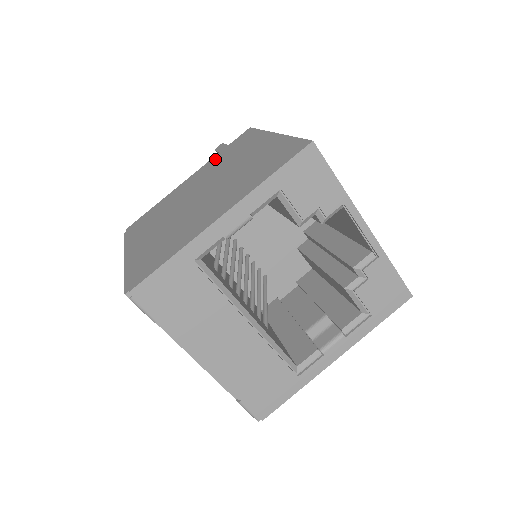
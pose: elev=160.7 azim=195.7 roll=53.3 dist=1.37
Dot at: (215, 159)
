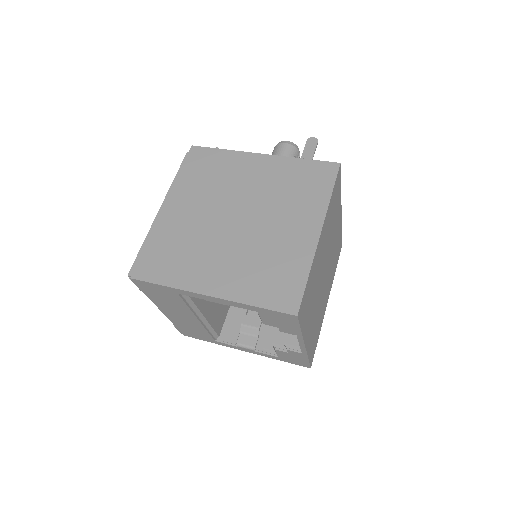
Dot at: (289, 167)
